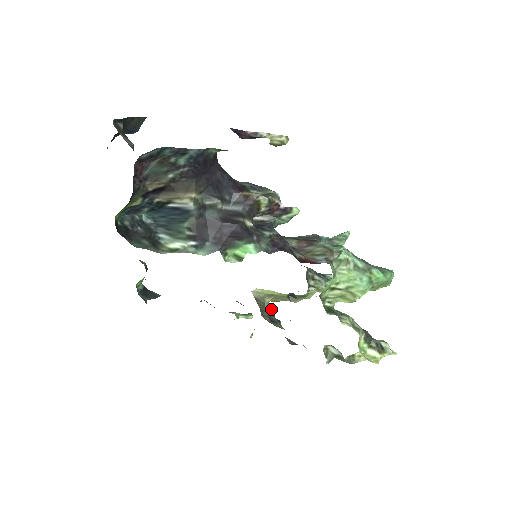
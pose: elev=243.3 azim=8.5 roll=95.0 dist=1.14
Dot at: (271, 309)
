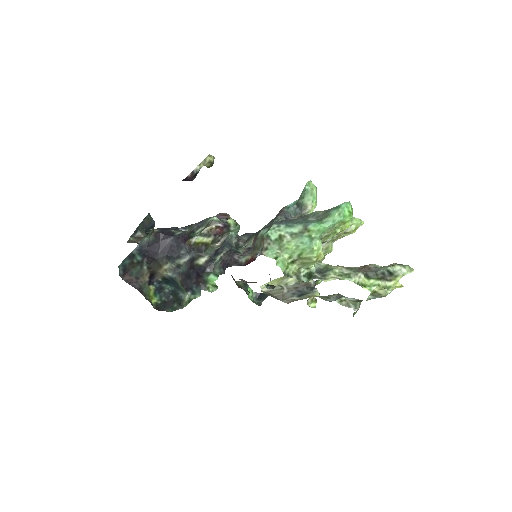
Dot at: occluded
